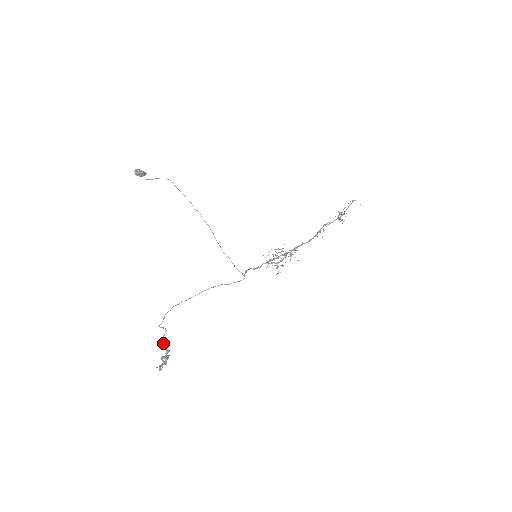
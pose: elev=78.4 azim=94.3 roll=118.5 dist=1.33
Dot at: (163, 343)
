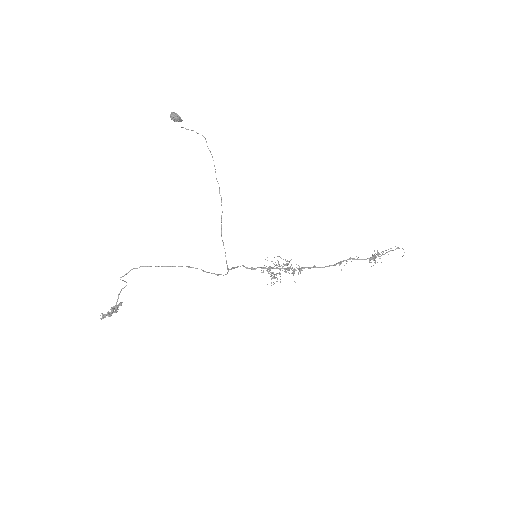
Dot at: (118, 295)
